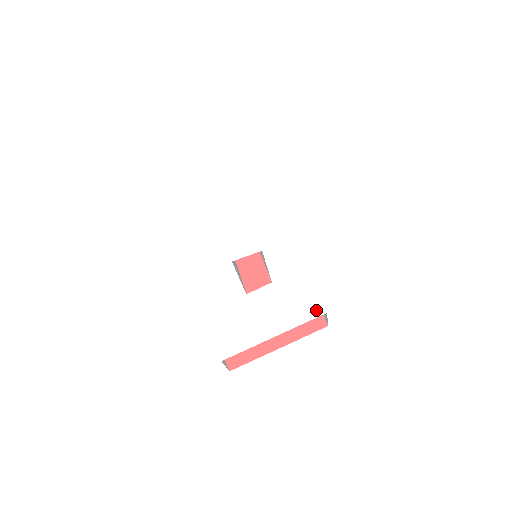
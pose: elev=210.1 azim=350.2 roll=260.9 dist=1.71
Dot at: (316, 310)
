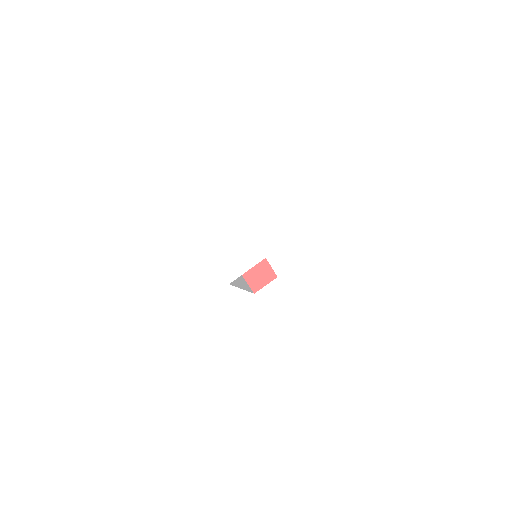
Dot at: (367, 331)
